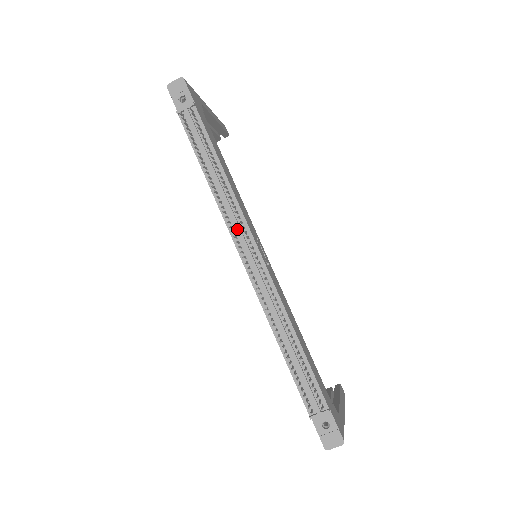
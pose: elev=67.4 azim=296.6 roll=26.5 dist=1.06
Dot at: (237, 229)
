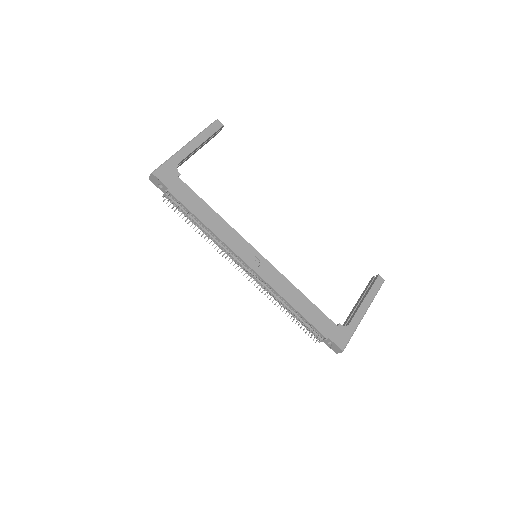
Dot at: (231, 256)
